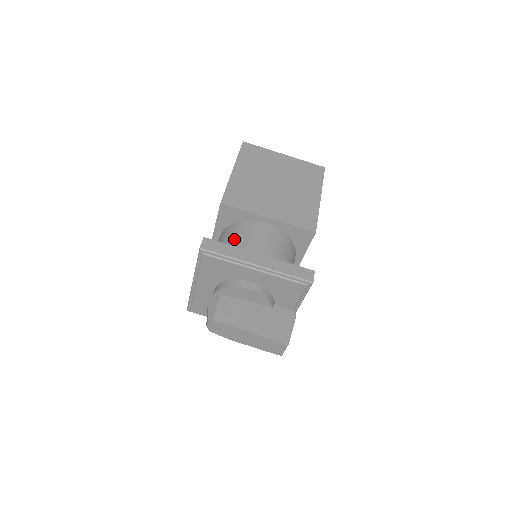
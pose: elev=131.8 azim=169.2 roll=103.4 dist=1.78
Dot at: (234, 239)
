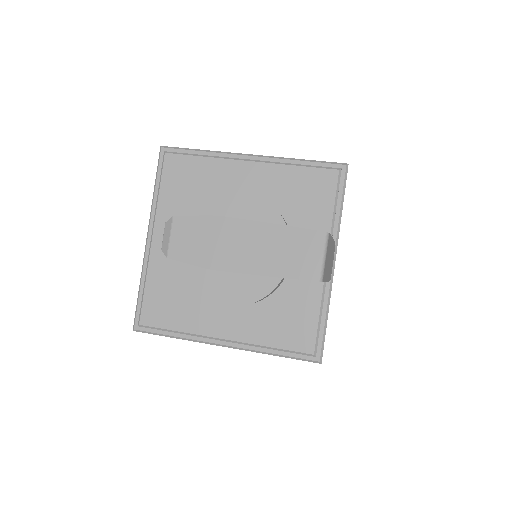
Dot at: occluded
